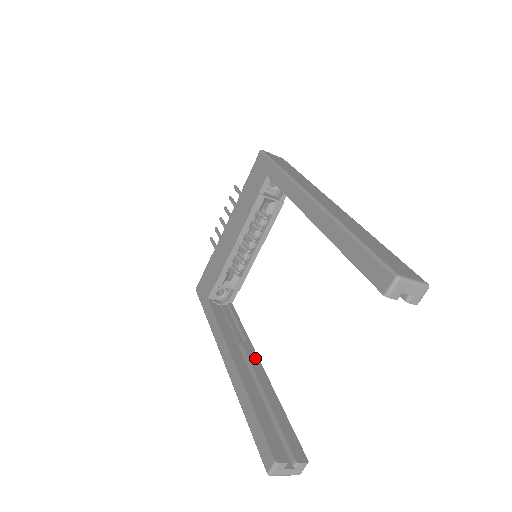
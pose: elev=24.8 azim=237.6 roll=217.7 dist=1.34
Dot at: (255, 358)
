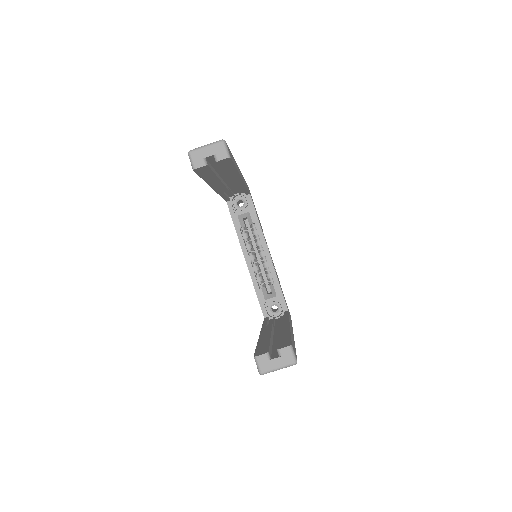
Dot at: (285, 323)
